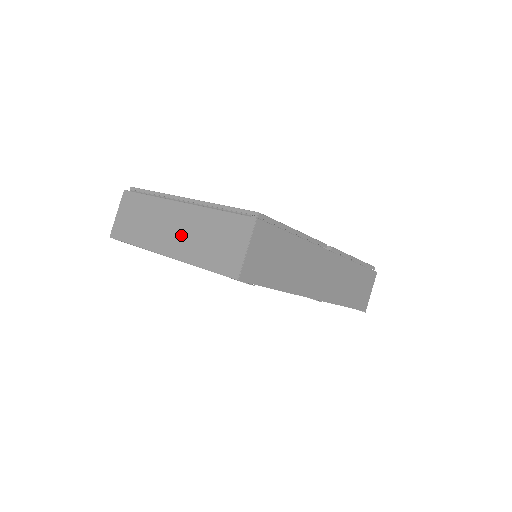
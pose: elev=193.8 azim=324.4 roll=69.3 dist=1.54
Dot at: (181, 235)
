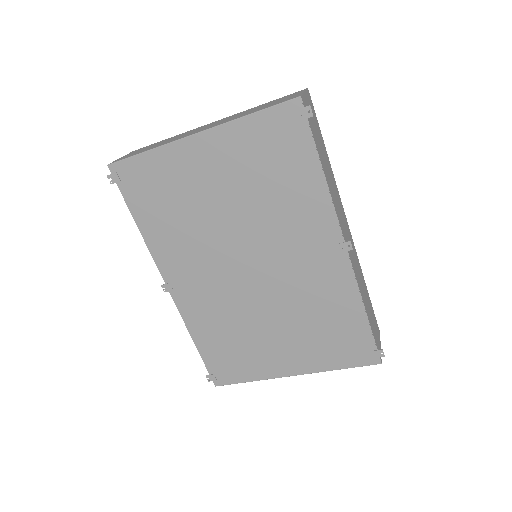
Dot at: (217, 123)
